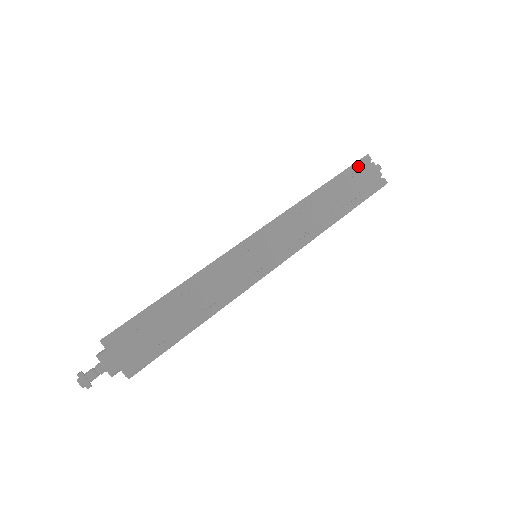
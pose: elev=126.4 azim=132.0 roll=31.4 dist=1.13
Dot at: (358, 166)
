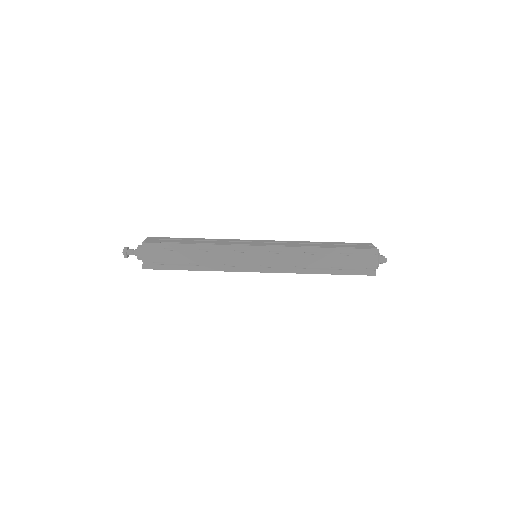
Dot at: (363, 252)
